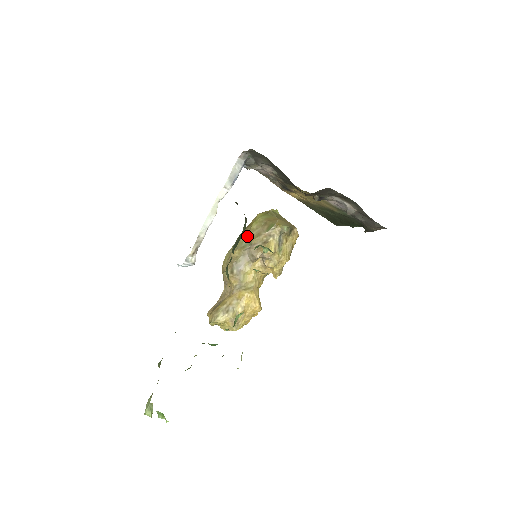
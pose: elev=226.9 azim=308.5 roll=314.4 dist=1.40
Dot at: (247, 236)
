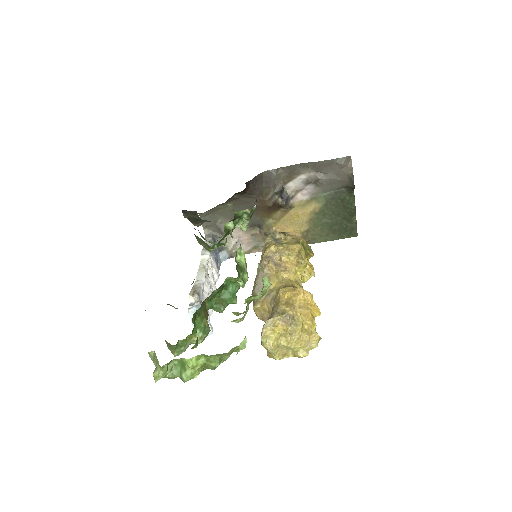
Dot at: occluded
